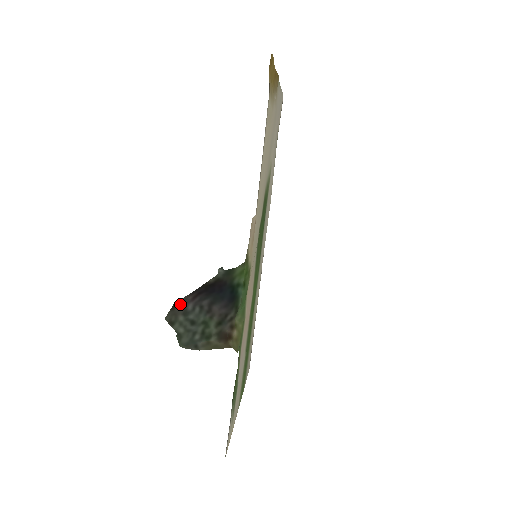
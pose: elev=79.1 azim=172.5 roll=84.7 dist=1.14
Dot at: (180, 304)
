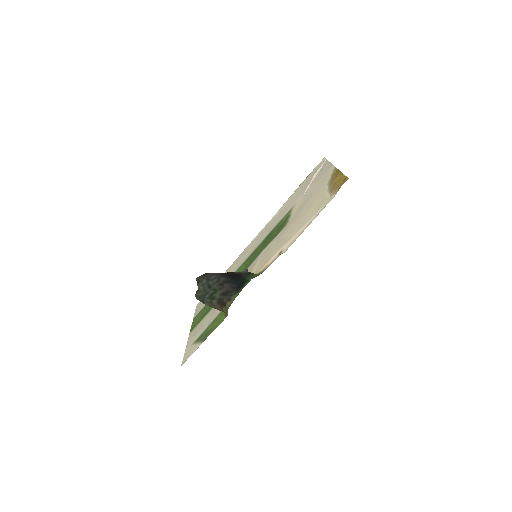
Dot at: (210, 274)
